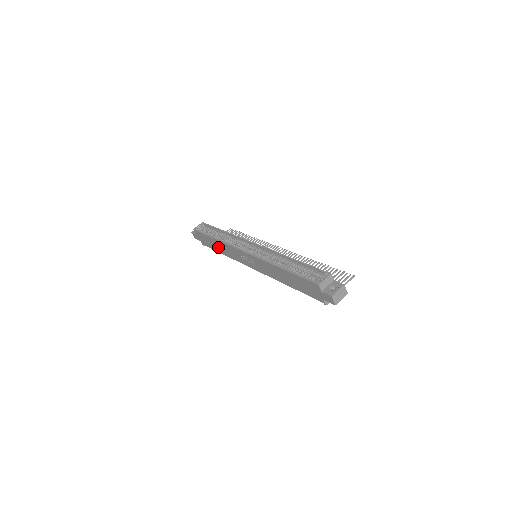
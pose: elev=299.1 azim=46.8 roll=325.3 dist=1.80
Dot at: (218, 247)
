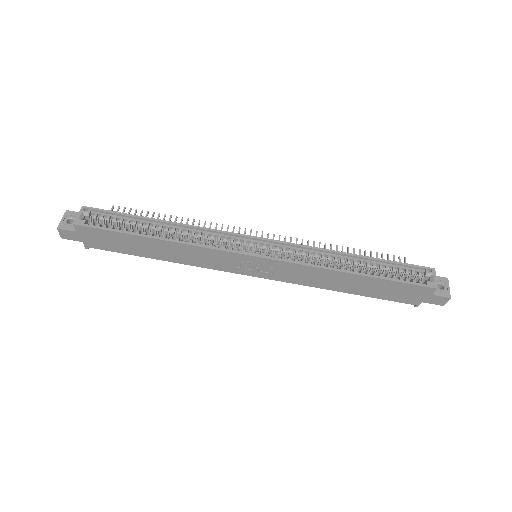
Dot at: (157, 251)
